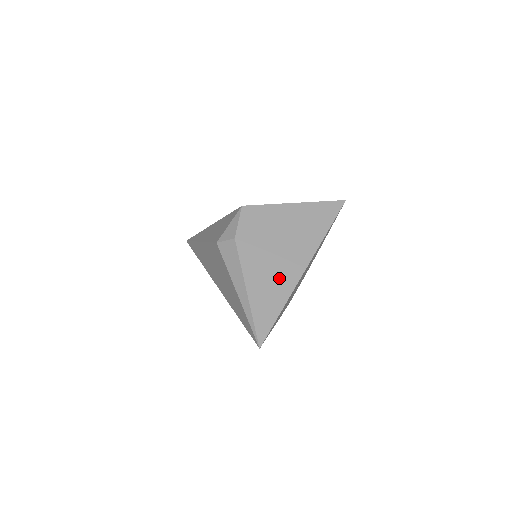
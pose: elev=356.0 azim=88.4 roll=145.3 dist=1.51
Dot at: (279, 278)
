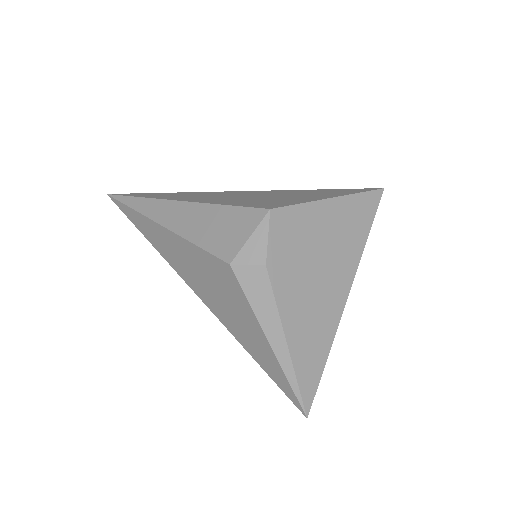
Dot at: (321, 316)
